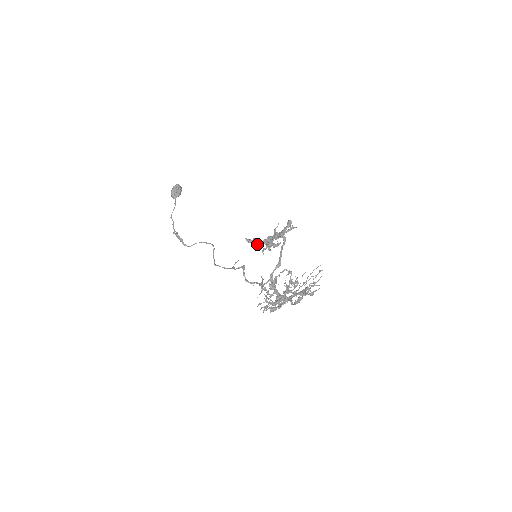
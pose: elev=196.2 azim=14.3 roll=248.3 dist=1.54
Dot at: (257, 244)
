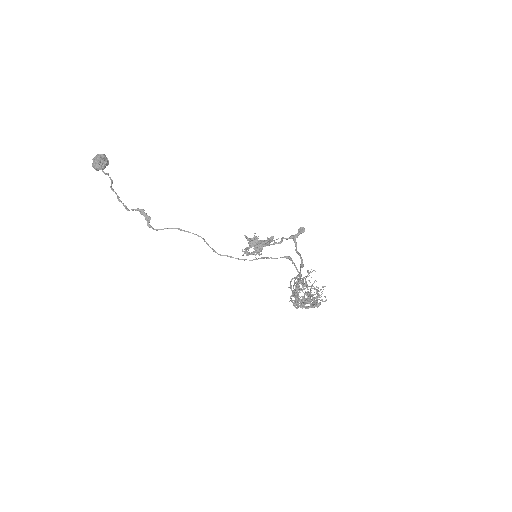
Dot at: (259, 244)
